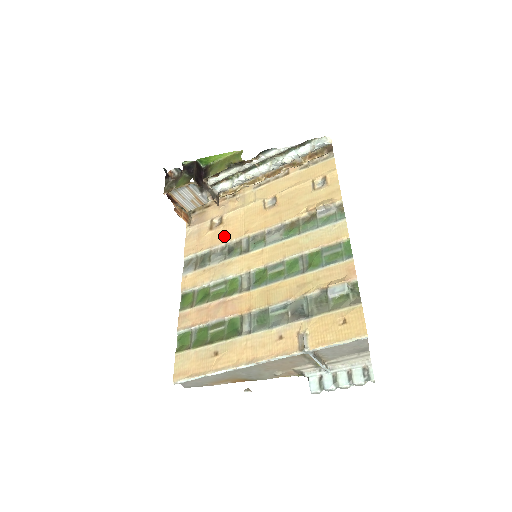
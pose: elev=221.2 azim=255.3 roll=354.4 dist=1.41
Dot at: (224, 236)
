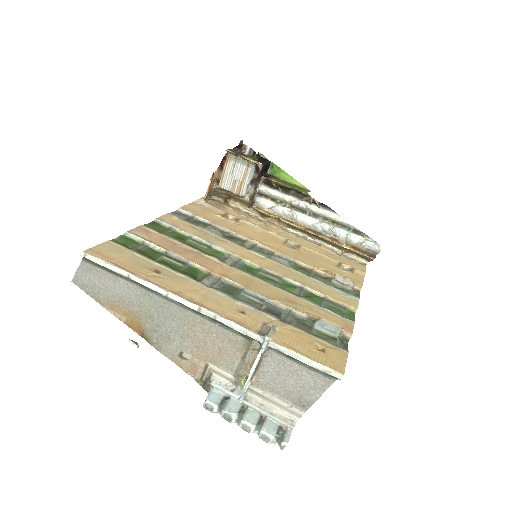
Dot at: (232, 227)
